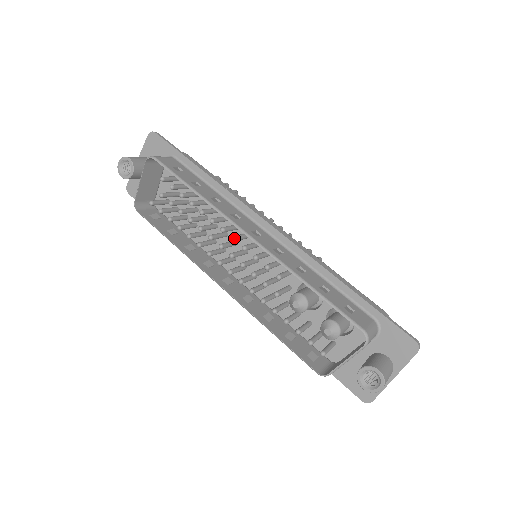
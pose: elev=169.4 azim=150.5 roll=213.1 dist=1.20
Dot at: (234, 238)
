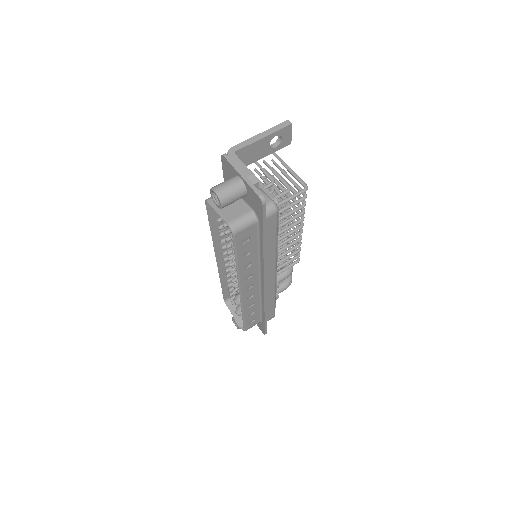
Dot at: occluded
